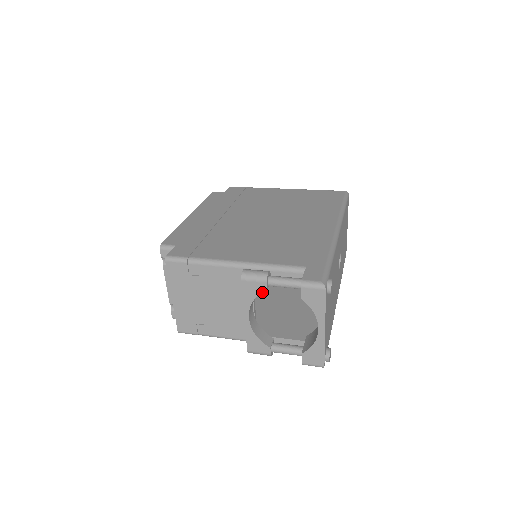
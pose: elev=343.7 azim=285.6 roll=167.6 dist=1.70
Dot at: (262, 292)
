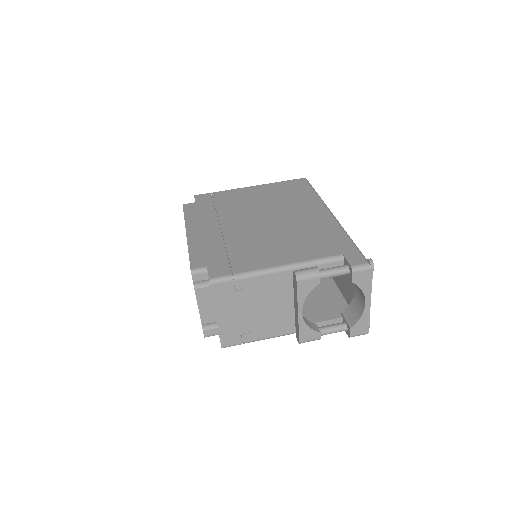
Dot at: occluded
